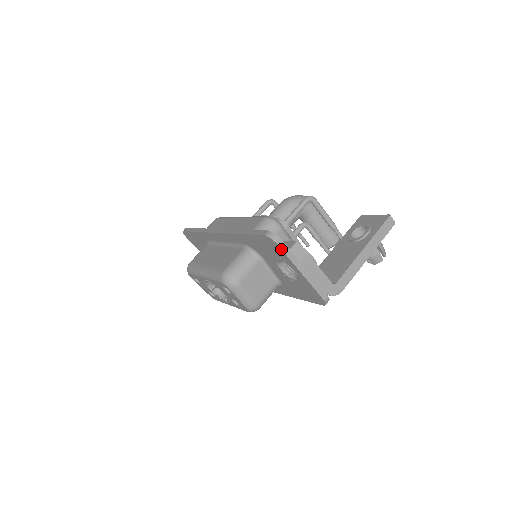
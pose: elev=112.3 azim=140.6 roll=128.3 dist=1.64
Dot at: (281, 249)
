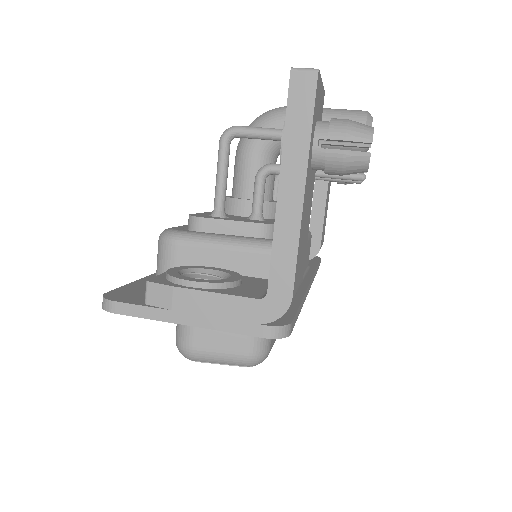
Dot at: occluded
